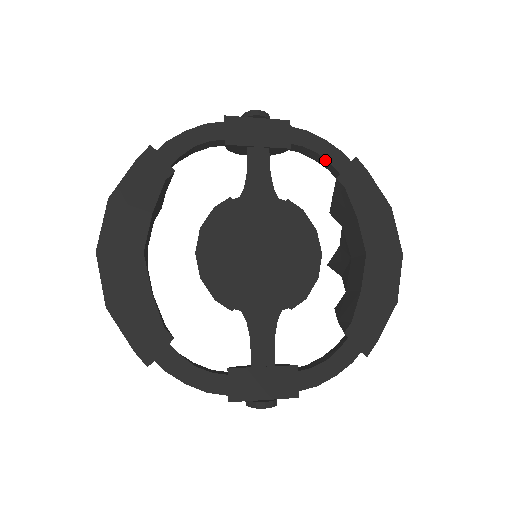
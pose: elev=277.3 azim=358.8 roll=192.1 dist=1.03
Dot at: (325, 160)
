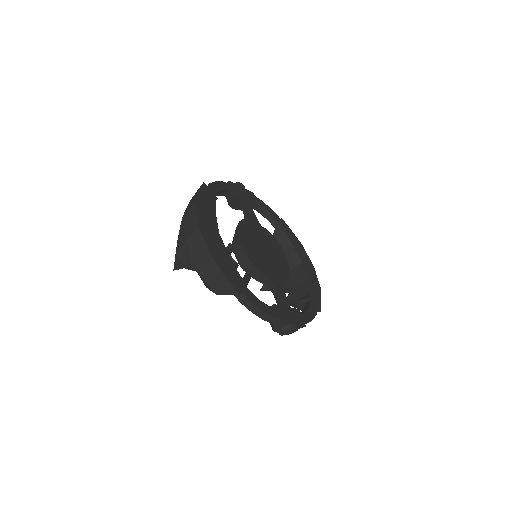
Dot at: (271, 215)
